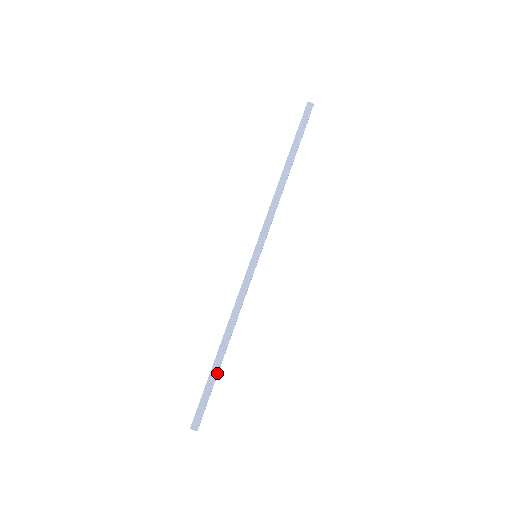
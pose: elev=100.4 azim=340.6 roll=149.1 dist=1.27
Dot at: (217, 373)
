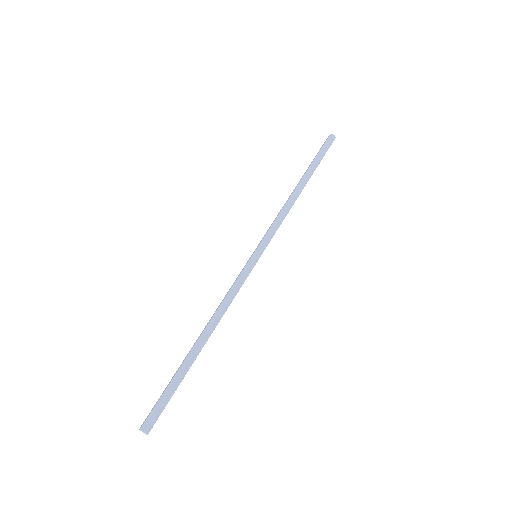
Dot at: (185, 367)
